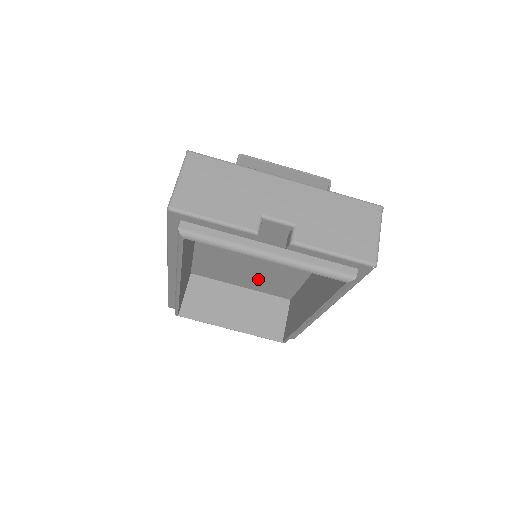
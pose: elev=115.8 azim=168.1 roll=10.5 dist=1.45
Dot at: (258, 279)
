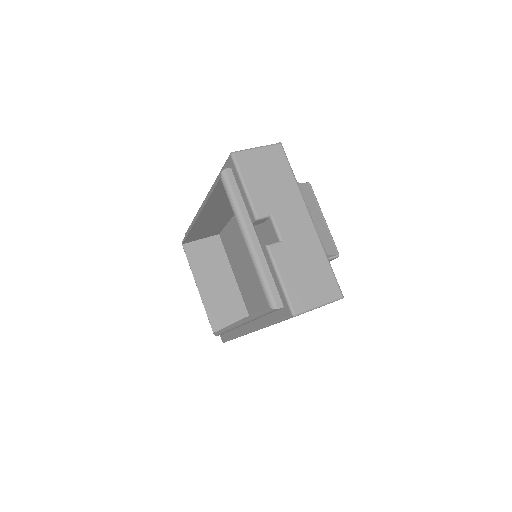
Dot at: (246, 280)
